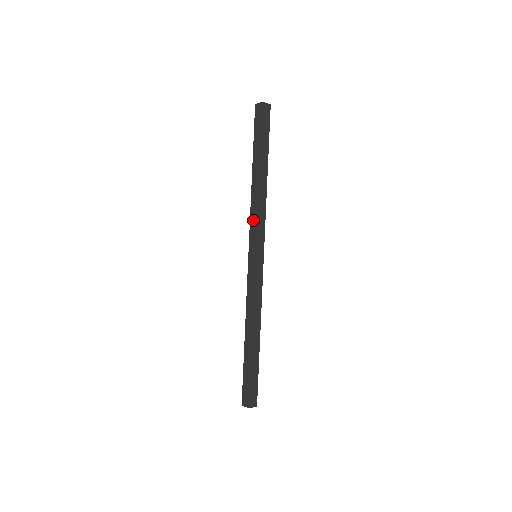
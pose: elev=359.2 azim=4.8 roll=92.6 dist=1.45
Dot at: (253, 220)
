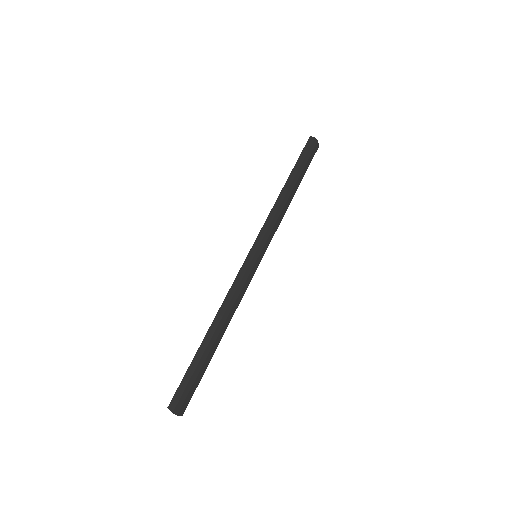
Dot at: (268, 223)
